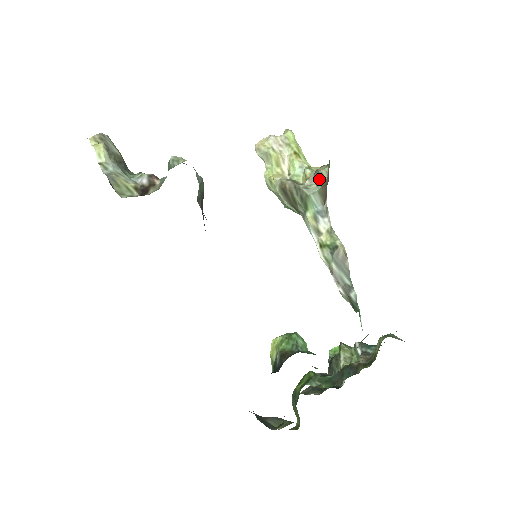
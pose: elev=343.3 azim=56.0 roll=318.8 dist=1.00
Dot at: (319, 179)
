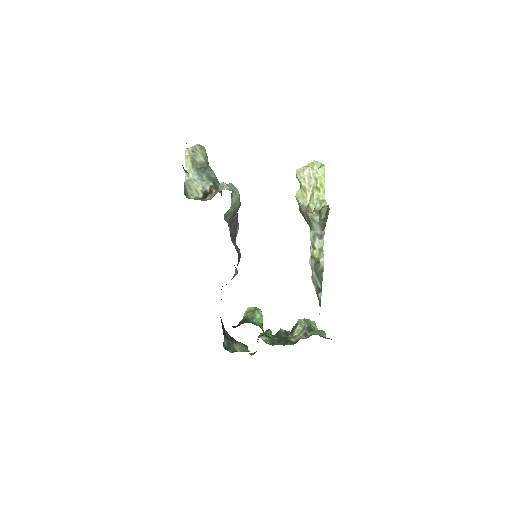
Dot at: (320, 215)
